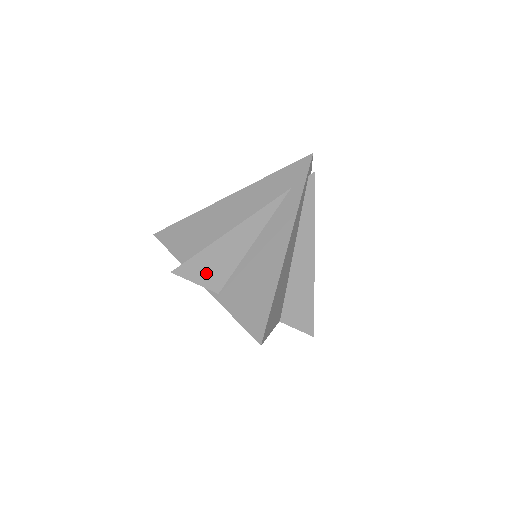
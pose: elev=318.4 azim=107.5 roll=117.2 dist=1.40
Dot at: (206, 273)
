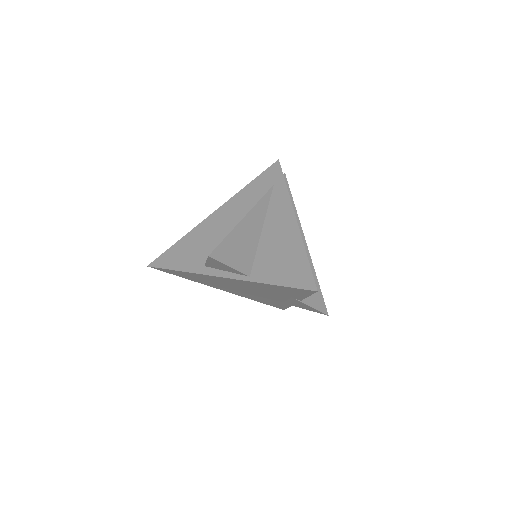
Dot at: (235, 257)
